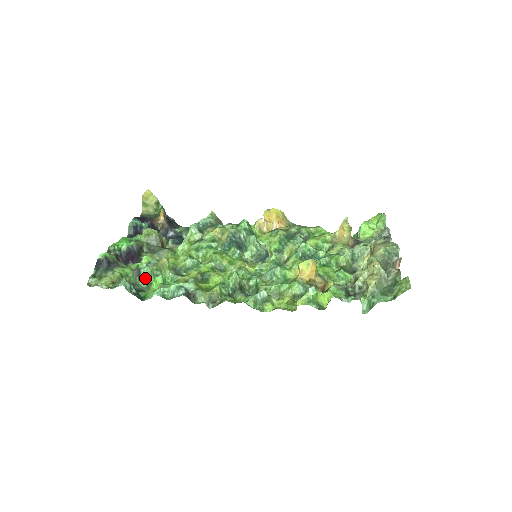
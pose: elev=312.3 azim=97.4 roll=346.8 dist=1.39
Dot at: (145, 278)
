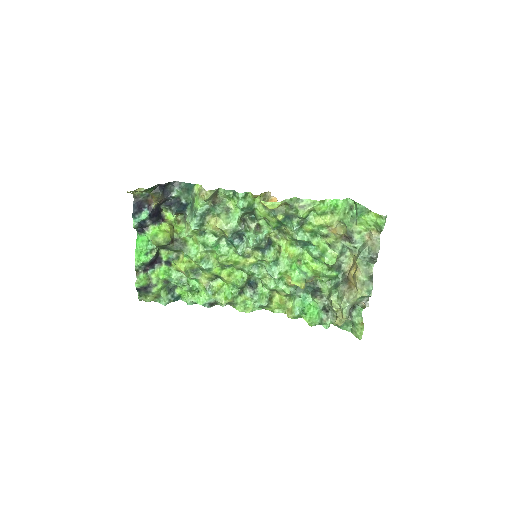
Dot at: occluded
